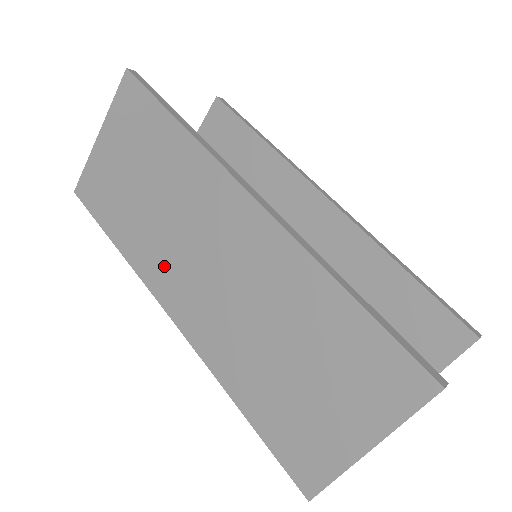
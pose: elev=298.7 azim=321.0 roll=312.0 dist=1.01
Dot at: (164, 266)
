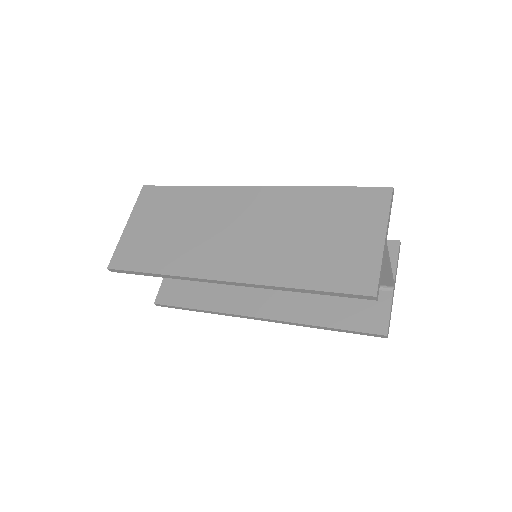
Dot at: (205, 255)
